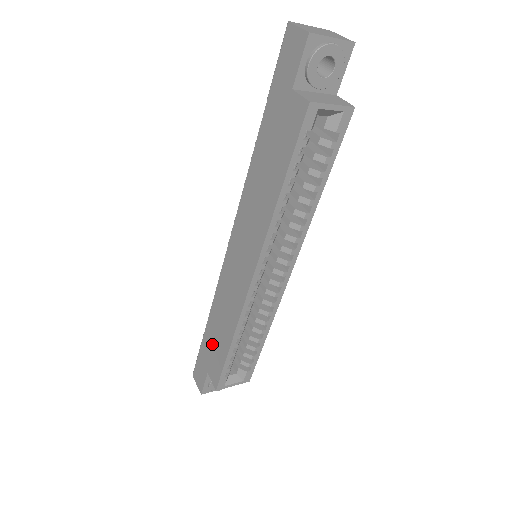
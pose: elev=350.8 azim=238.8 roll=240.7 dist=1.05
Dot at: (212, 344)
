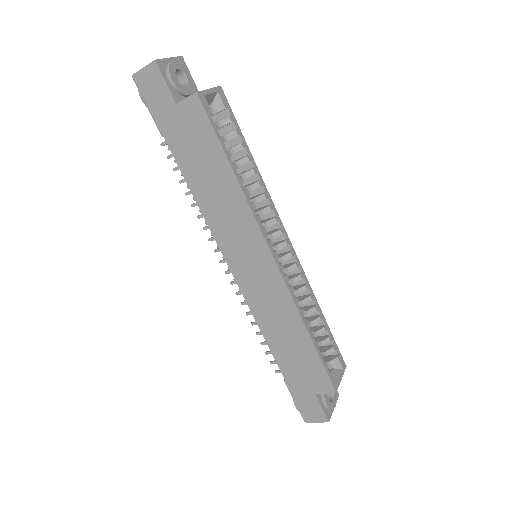
Dot at: (295, 364)
